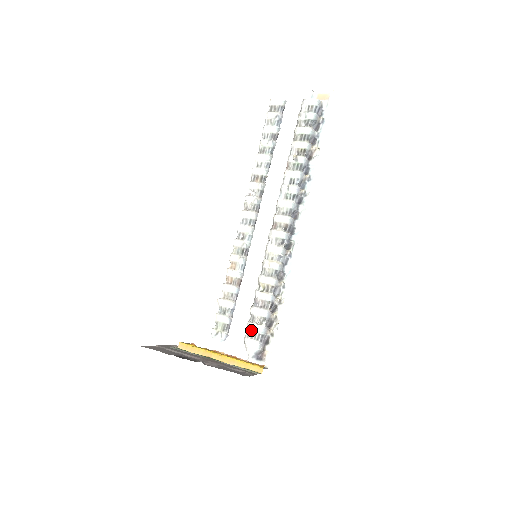
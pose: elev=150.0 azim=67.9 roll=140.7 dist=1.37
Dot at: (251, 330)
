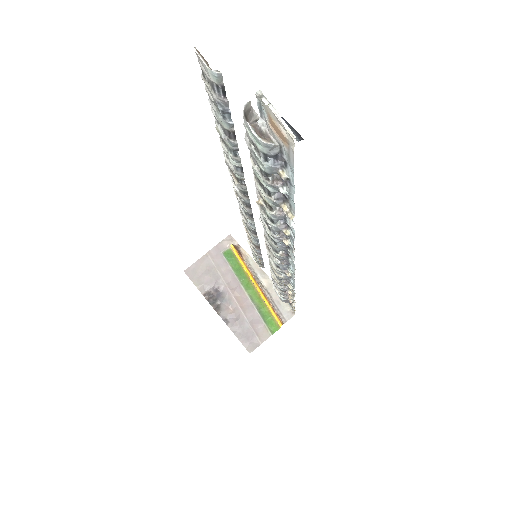
Dot at: occluded
